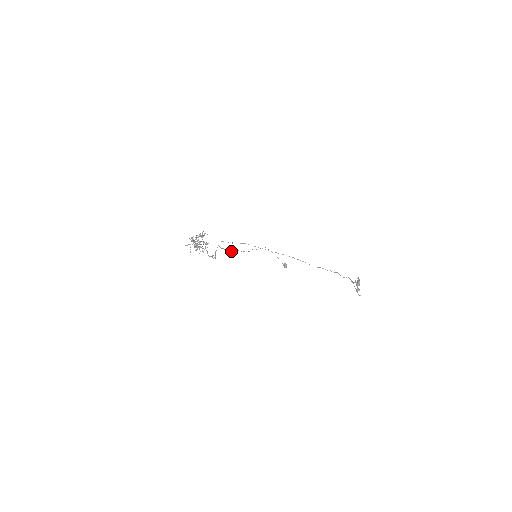
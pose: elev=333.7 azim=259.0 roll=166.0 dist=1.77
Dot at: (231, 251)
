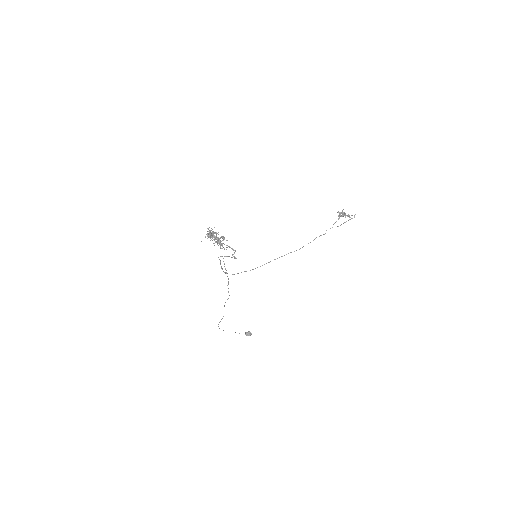
Dot at: occluded
